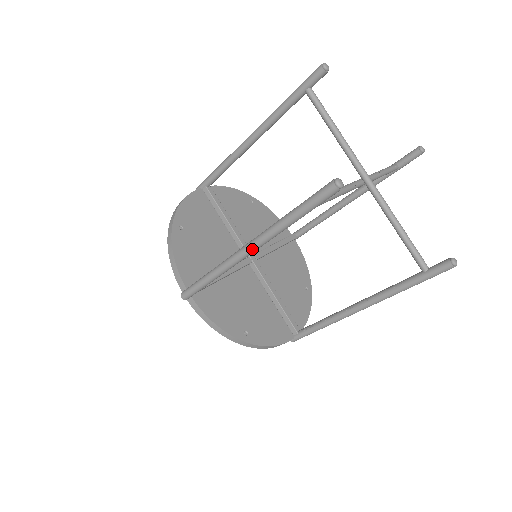
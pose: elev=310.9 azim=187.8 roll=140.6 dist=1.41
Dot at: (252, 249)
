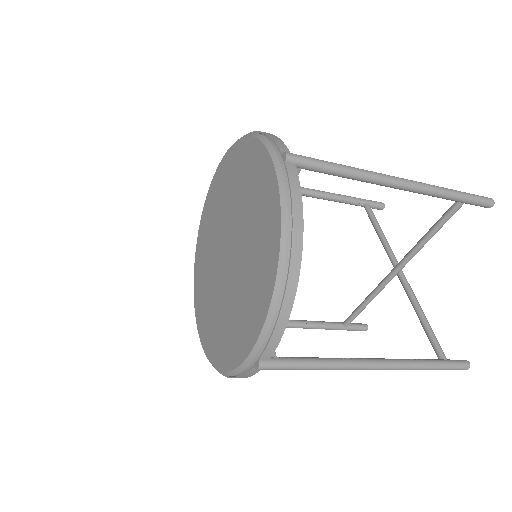
Dot at: (410, 183)
